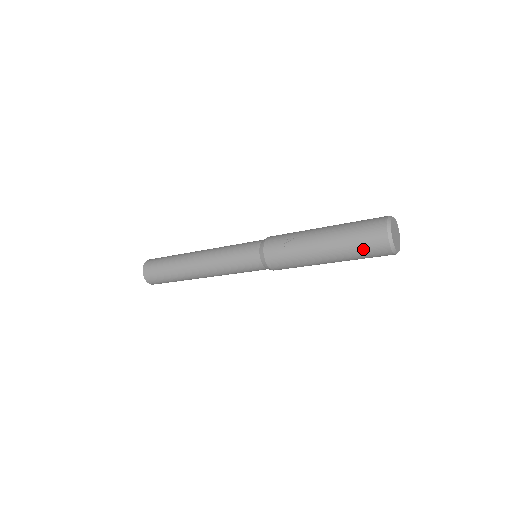
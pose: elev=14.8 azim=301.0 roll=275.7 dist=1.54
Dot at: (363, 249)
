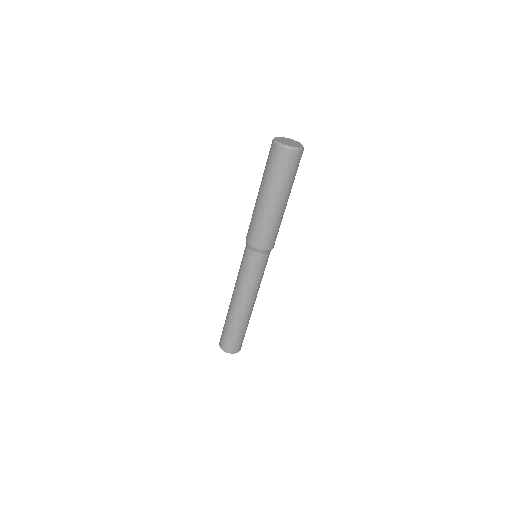
Dot at: (280, 170)
